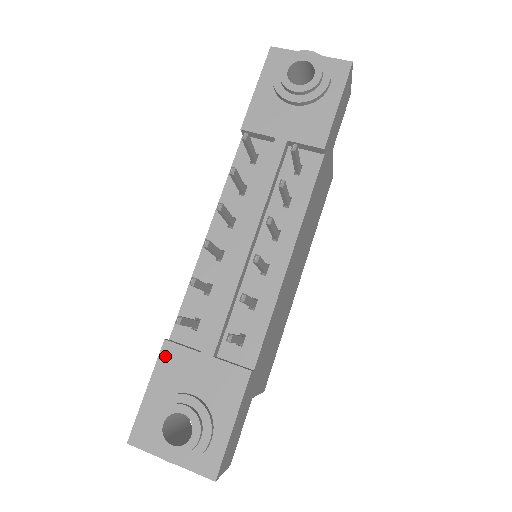
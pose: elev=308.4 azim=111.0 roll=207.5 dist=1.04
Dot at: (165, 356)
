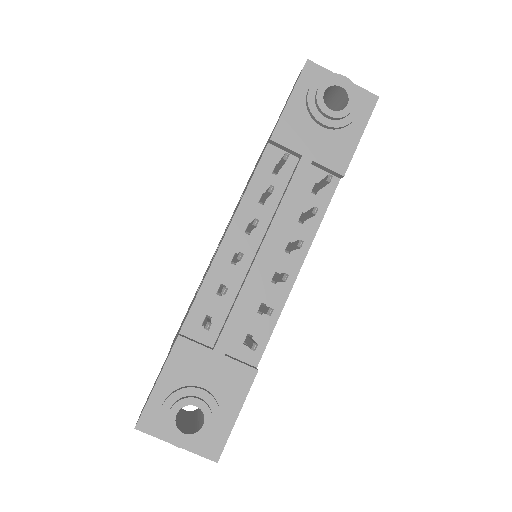
Dot at: (178, 351)
